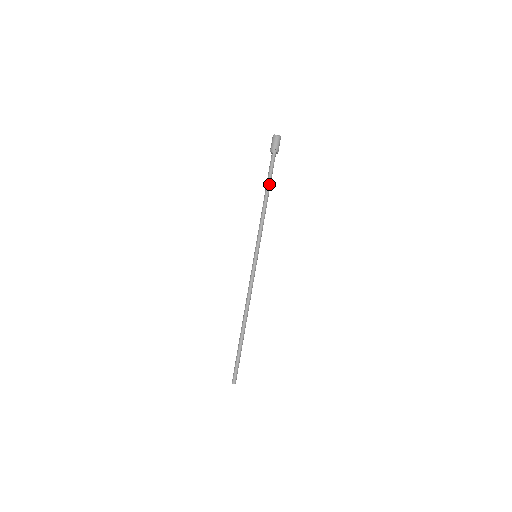
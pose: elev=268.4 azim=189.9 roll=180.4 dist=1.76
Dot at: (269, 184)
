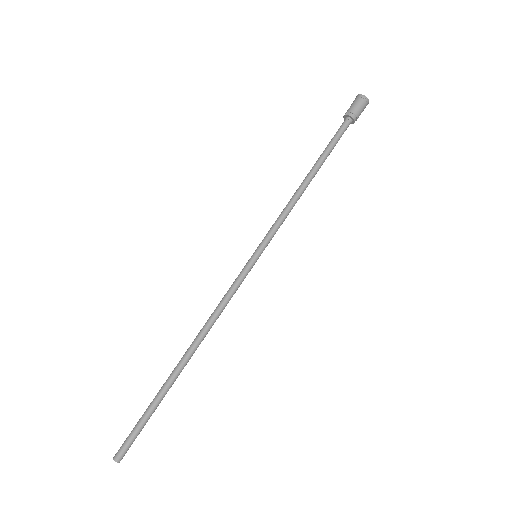
Dot at: (325, 159)
